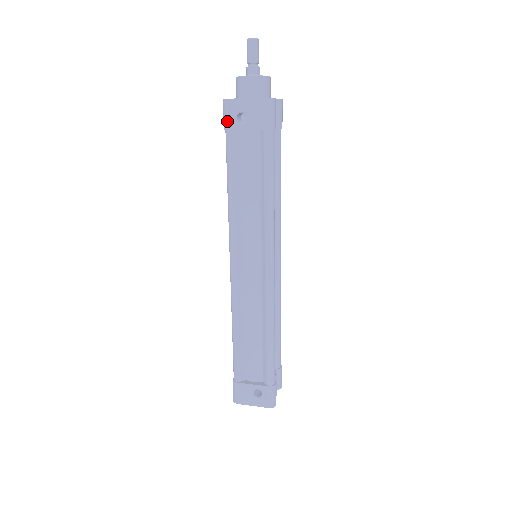
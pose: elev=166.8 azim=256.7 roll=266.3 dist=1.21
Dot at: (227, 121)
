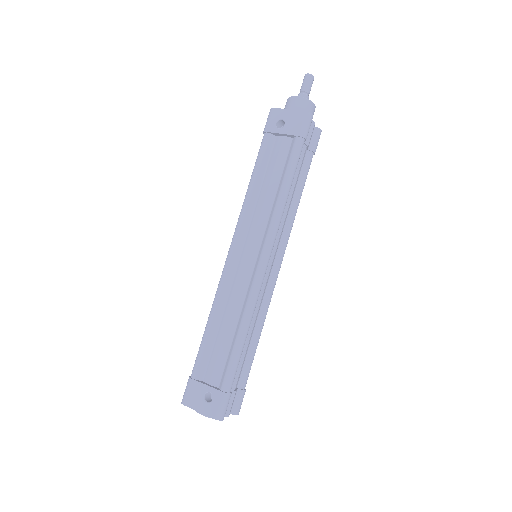
Dot at: (268, 125)
